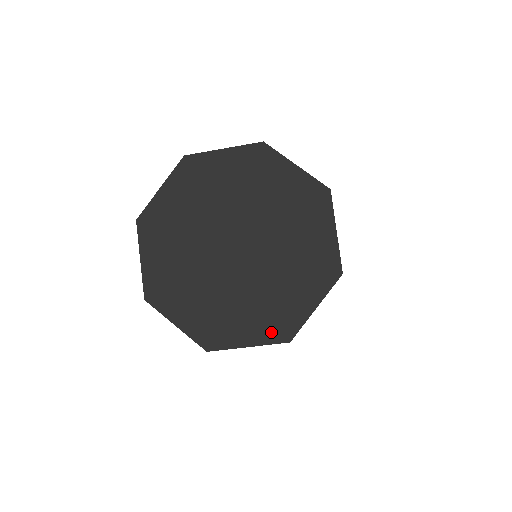
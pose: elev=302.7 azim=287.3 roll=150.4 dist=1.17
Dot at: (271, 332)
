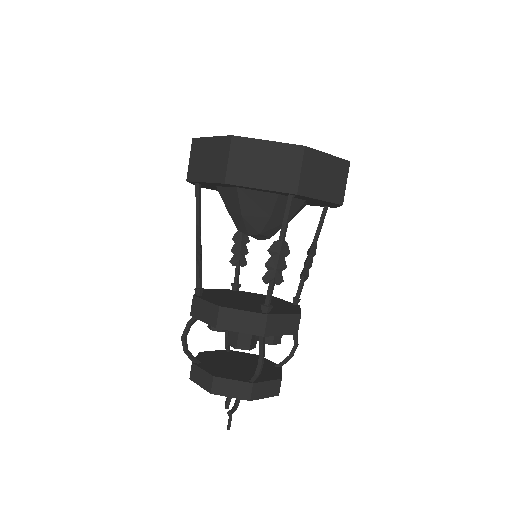
Dot at: occluded
